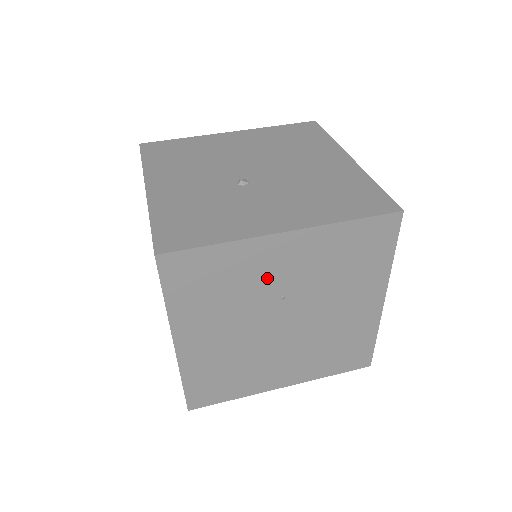
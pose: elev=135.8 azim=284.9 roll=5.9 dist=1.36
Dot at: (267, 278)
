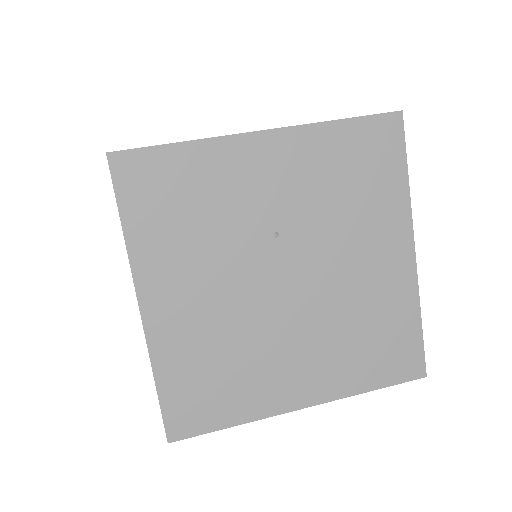
Dot at: (250, 200)
